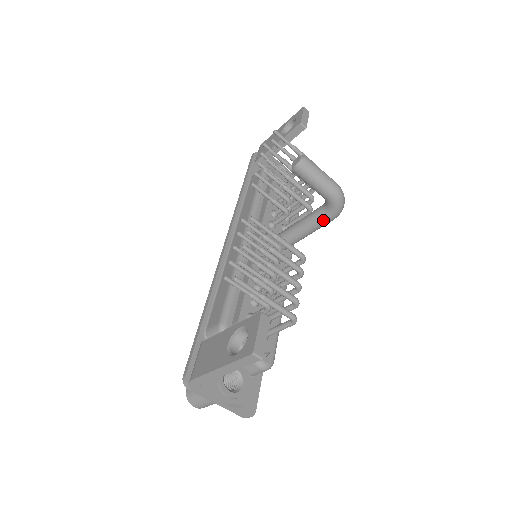
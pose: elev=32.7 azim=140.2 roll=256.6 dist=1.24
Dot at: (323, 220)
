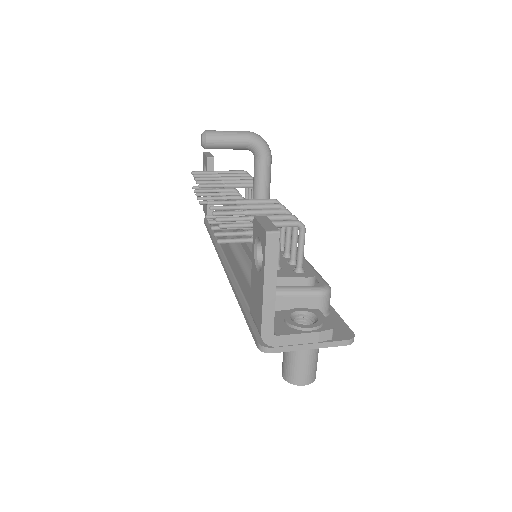
Dot at: (264, 166)
